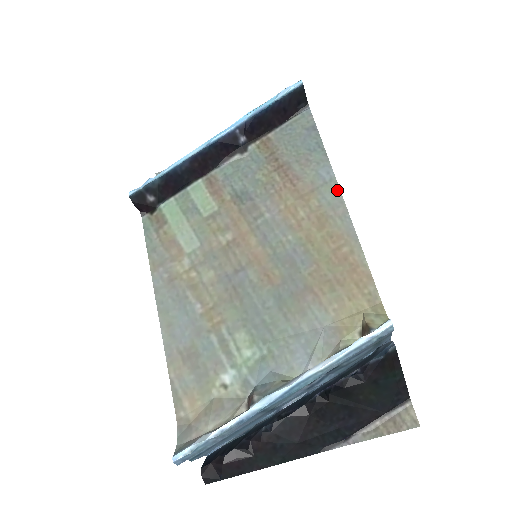
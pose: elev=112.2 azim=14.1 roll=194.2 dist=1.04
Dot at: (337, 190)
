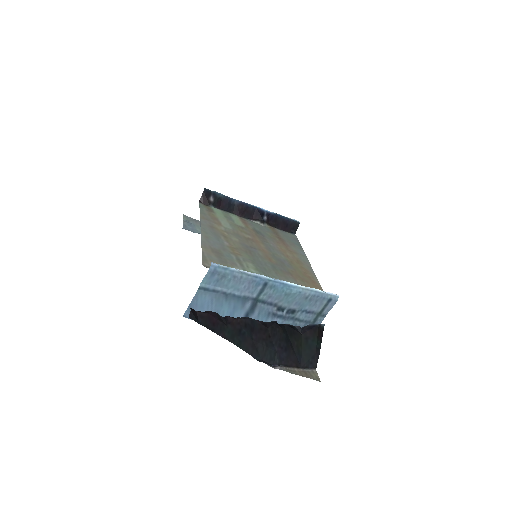
Dot at: (307, 259)
